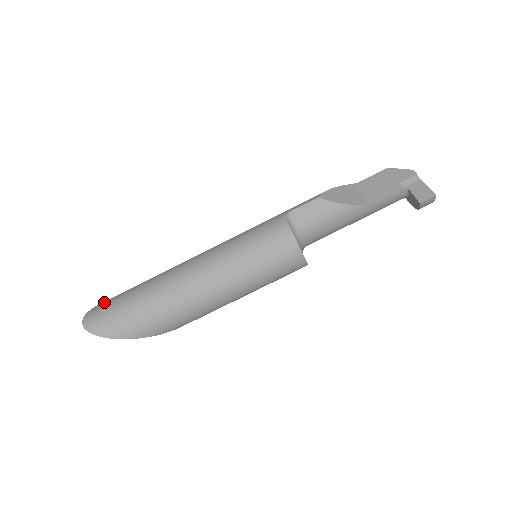
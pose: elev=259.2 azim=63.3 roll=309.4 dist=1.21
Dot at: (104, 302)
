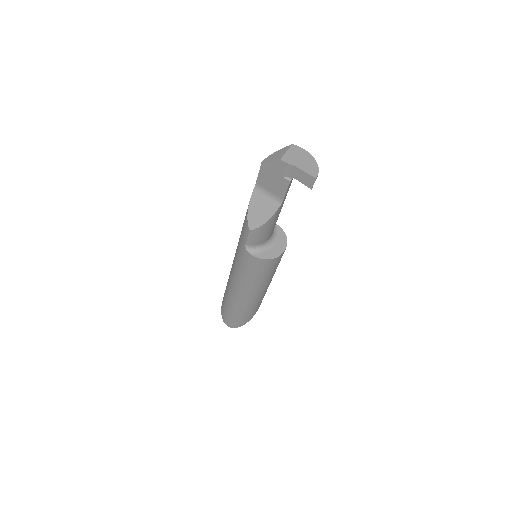
Dot at: (222, 313)
